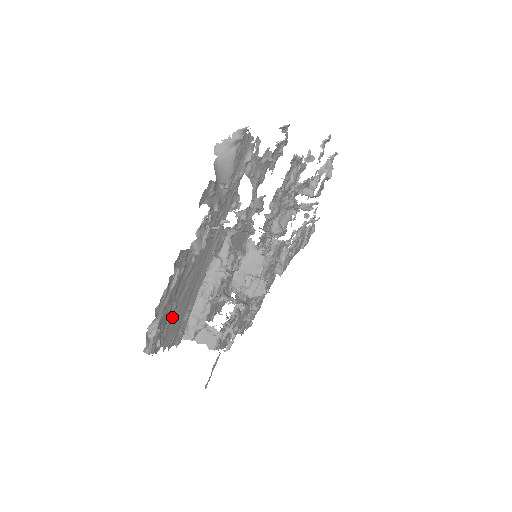
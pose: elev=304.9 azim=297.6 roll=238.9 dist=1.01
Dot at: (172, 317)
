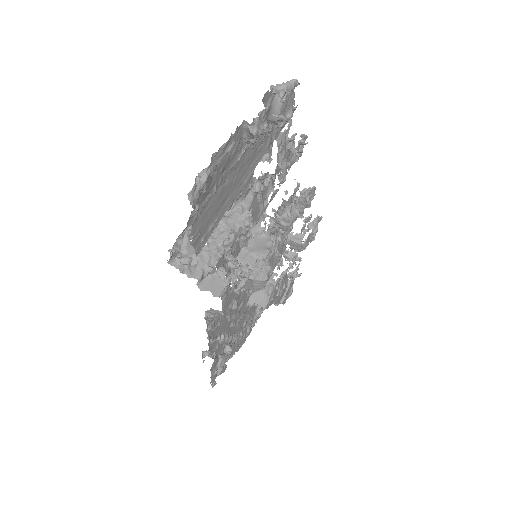
Dot at: (208, 202)
